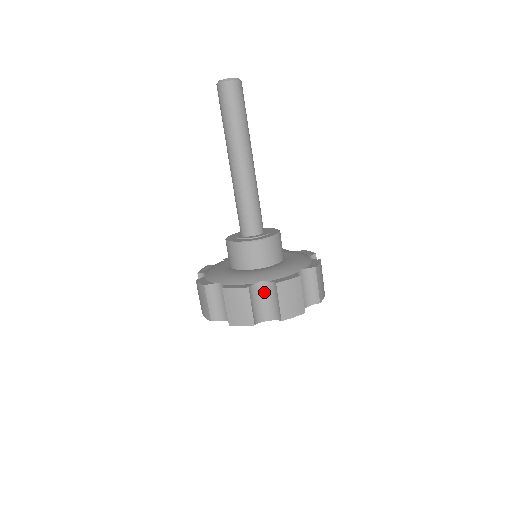
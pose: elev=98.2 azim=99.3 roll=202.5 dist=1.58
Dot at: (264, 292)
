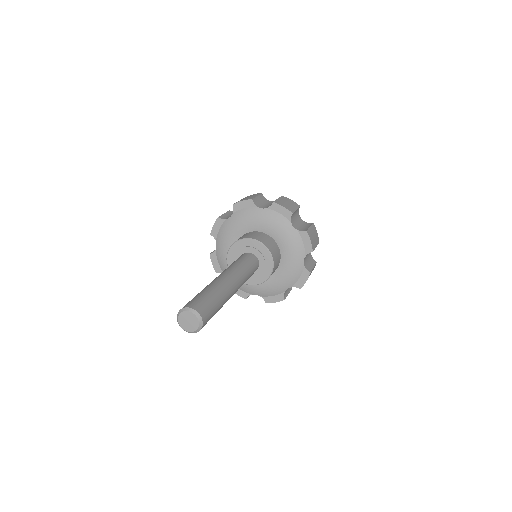
Dot at: occluded
